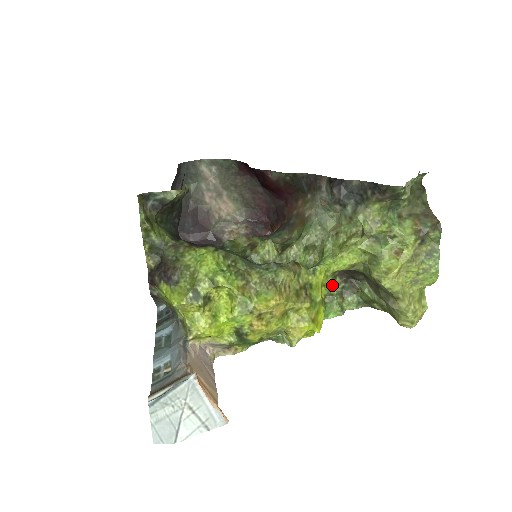
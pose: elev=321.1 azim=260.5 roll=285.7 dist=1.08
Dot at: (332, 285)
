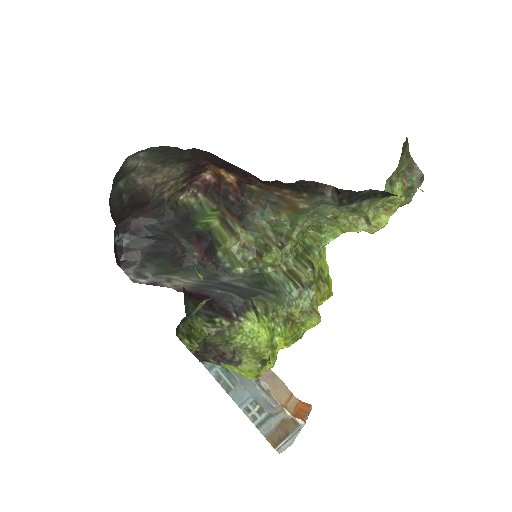
Dot at: occluded
